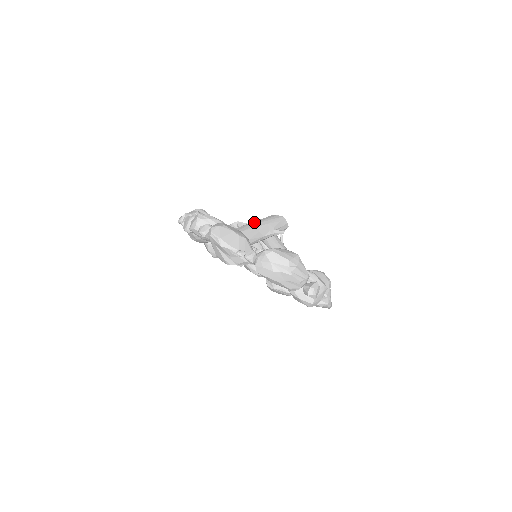
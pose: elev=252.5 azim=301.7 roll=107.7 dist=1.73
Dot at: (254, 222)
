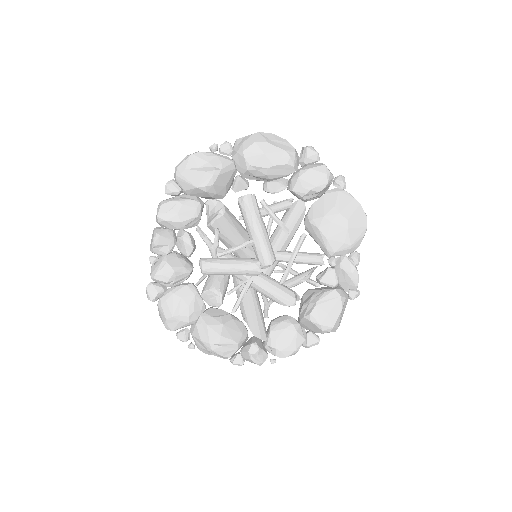
Dot at: occluded
